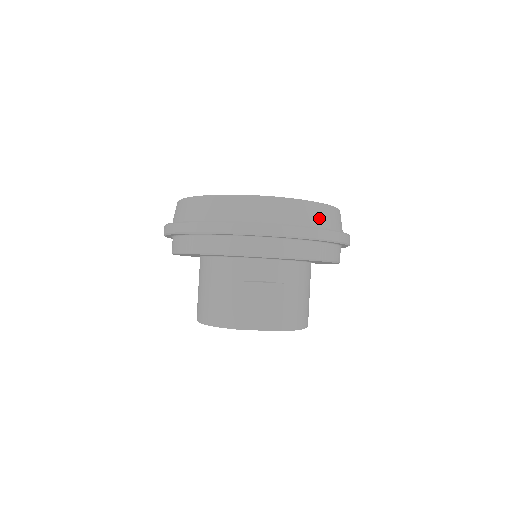
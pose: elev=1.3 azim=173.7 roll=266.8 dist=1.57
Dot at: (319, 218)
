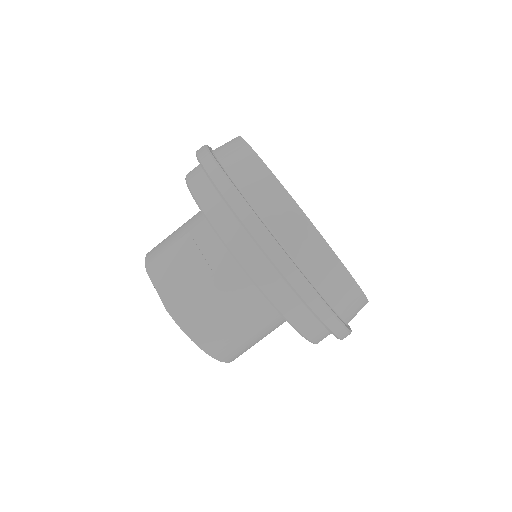
Dot at: (293, 236)
